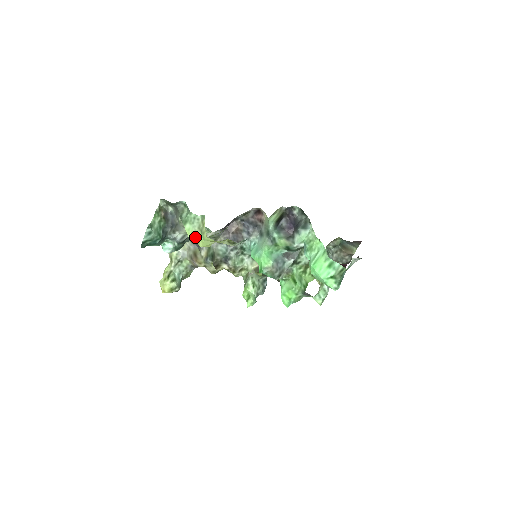
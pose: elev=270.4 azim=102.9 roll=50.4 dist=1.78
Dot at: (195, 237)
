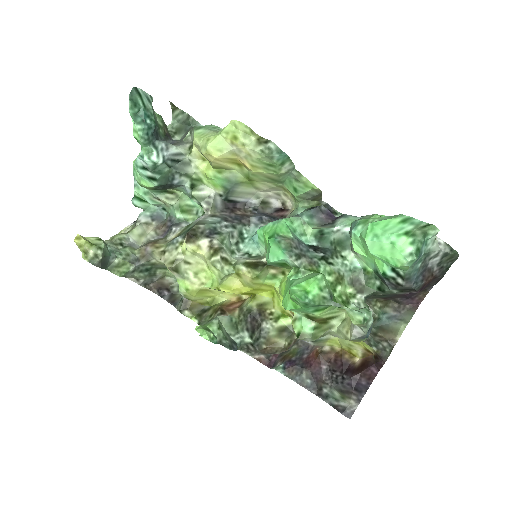
Dot at: (206, 136)
